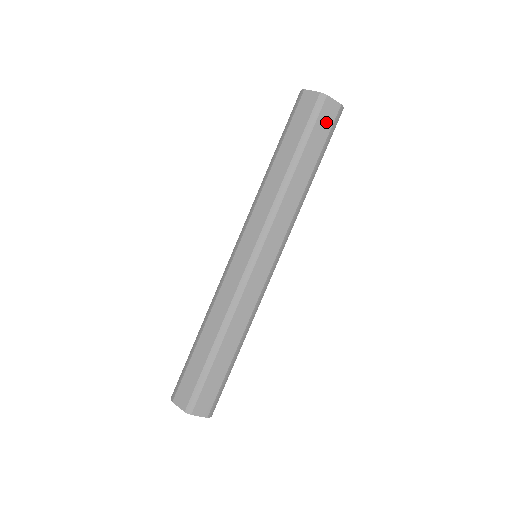
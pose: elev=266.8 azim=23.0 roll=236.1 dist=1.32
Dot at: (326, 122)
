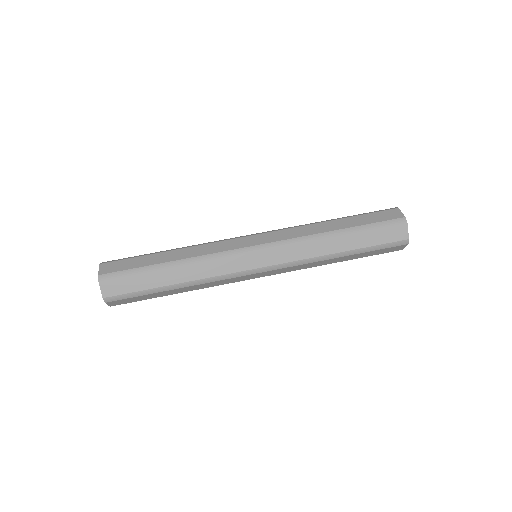
Dot at: (389, 236)
